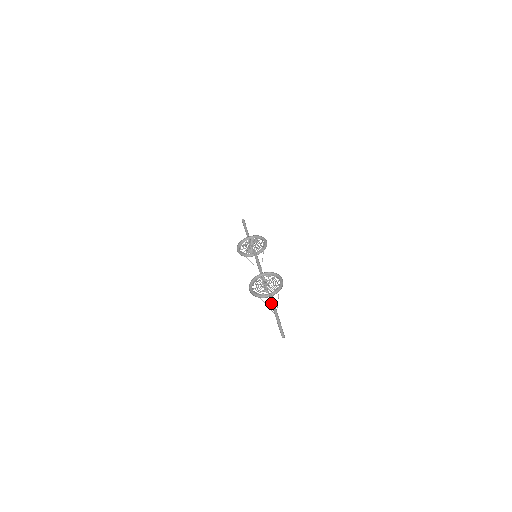
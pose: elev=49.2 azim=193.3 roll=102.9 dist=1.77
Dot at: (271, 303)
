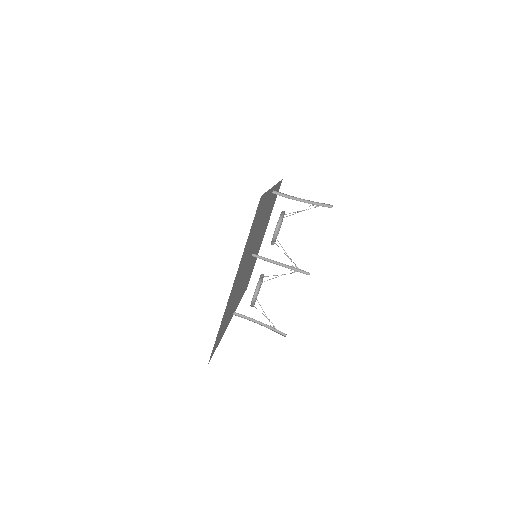
Dot at: occluded
